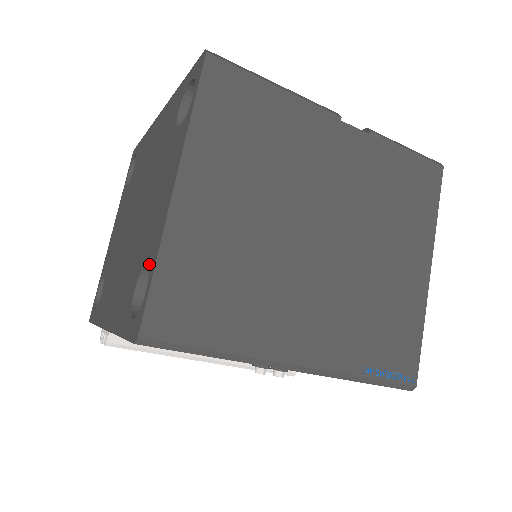
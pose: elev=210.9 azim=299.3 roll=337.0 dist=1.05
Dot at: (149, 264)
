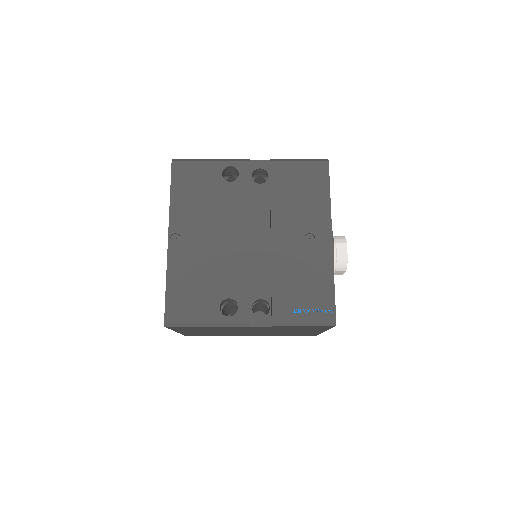
Dot at: occluded
